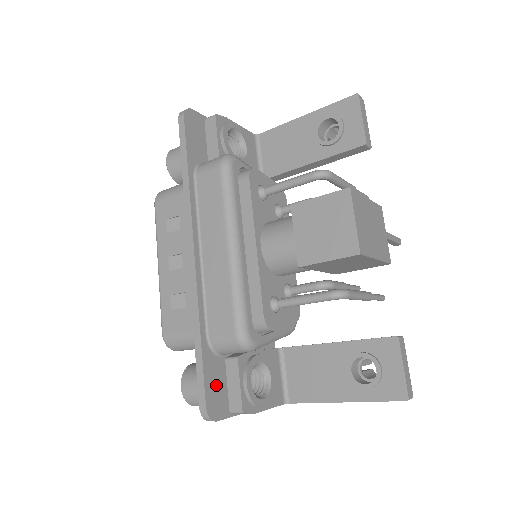
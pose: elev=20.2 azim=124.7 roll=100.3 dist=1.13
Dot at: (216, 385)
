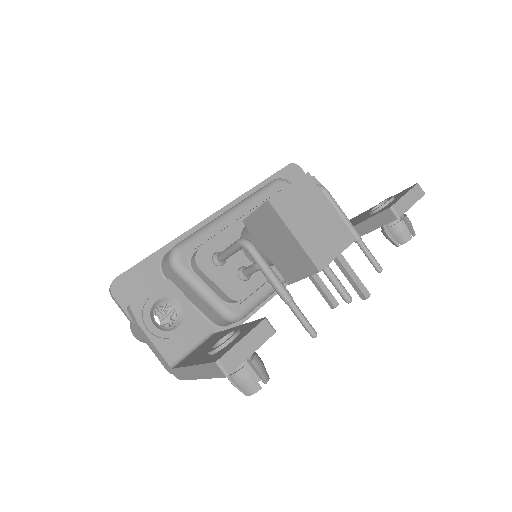
Dot at: (139, 281)
